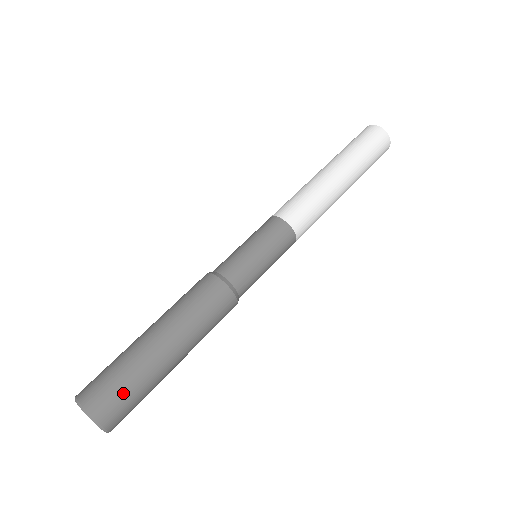
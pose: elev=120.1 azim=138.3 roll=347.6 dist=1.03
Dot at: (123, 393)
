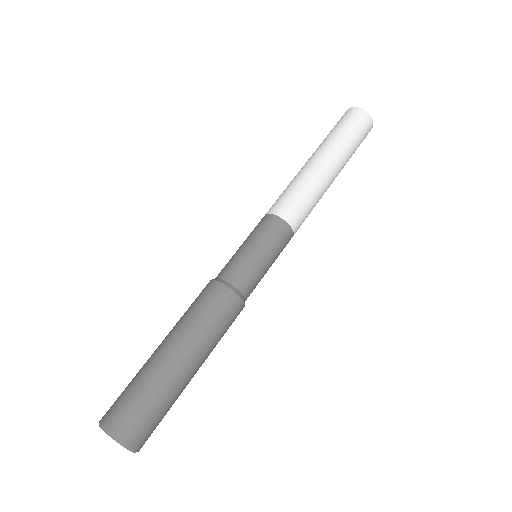
Dot at: (136, 405)
